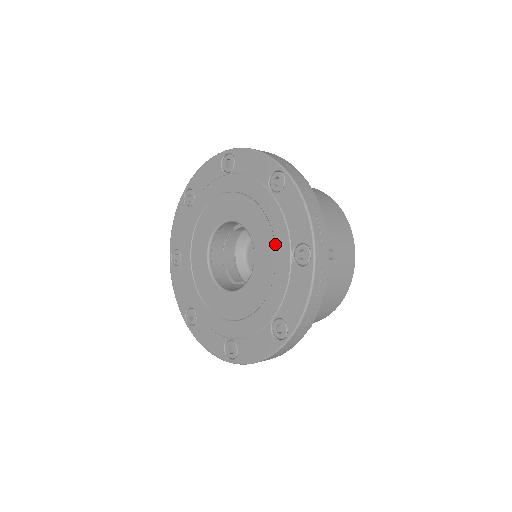
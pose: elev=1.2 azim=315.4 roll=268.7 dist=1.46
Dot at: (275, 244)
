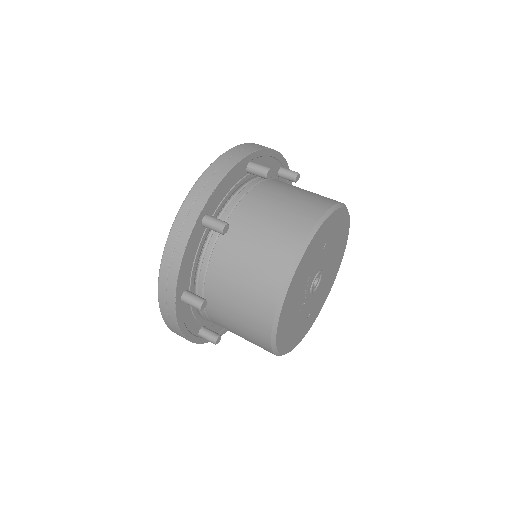
Dot at: occluded
